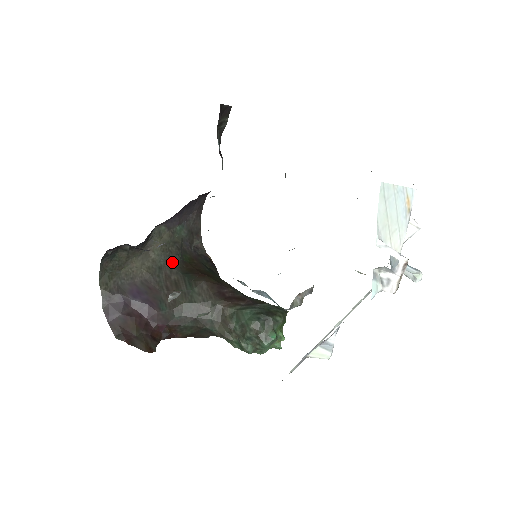
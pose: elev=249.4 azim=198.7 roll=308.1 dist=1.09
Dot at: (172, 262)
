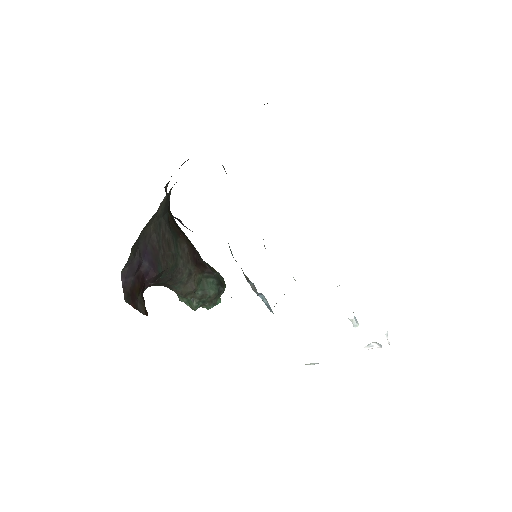
Dot at: (165, 216)
